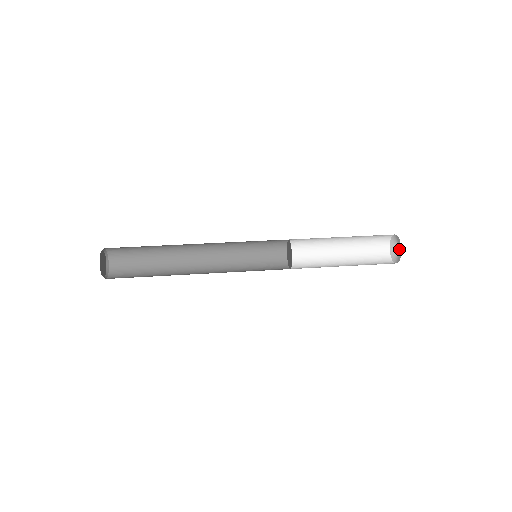
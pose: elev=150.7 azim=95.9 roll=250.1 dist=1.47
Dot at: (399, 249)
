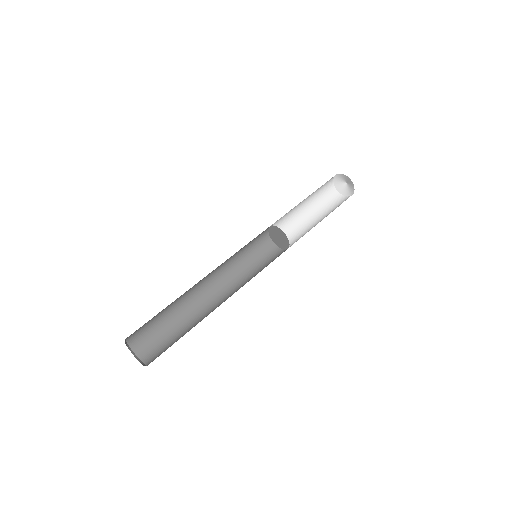
Dot at: (345, 184)
